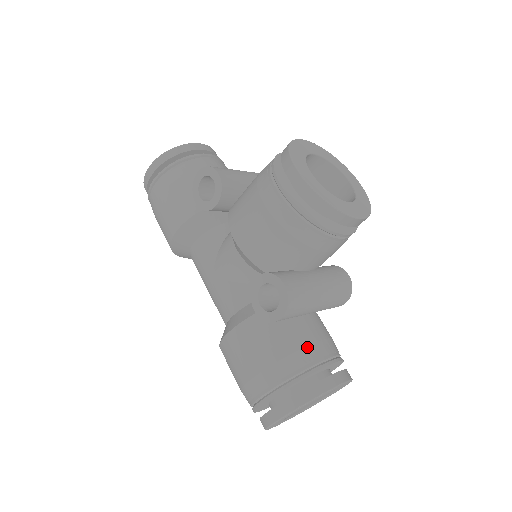
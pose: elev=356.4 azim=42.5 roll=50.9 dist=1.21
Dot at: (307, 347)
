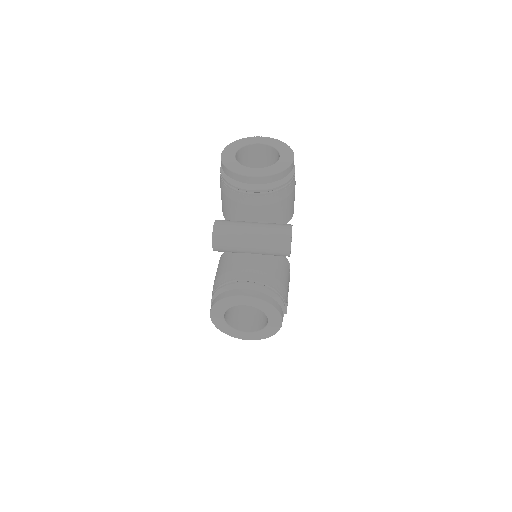
Dot at: occluded
